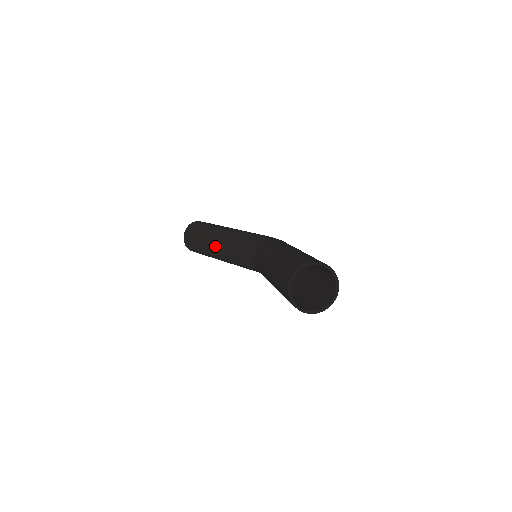
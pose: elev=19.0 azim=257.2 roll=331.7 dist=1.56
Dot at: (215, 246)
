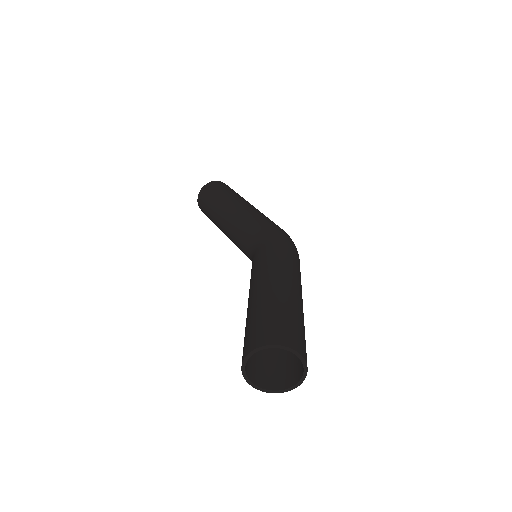
Dot at: (222, 227)
